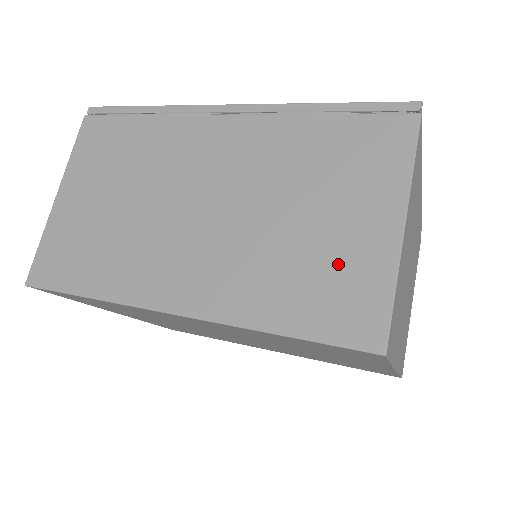
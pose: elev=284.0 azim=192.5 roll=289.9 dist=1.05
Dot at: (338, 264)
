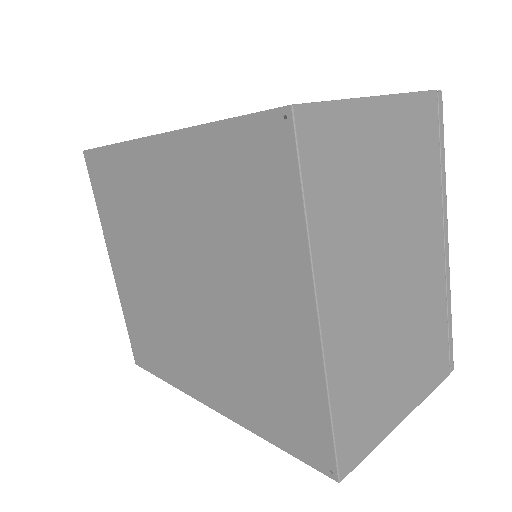
Dot at: occluded
